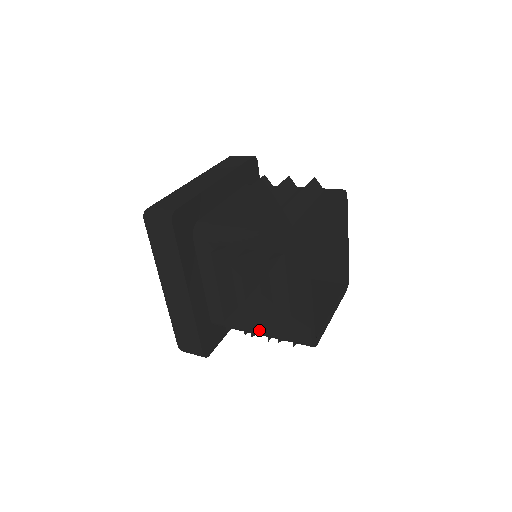
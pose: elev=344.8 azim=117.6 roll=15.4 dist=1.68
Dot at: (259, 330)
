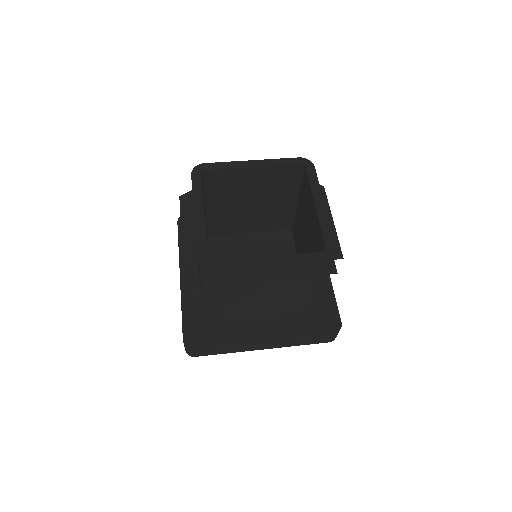
Dot at: (194, 281)
